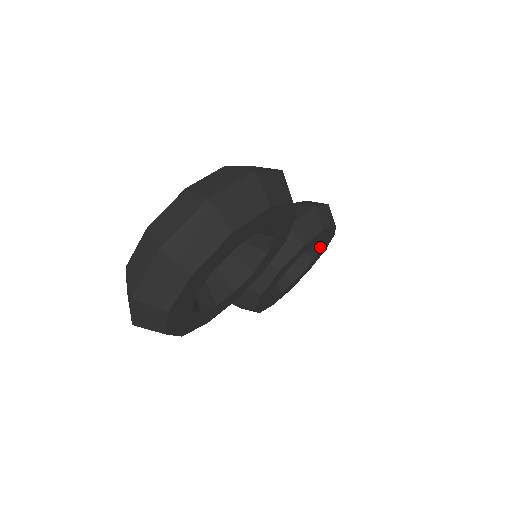
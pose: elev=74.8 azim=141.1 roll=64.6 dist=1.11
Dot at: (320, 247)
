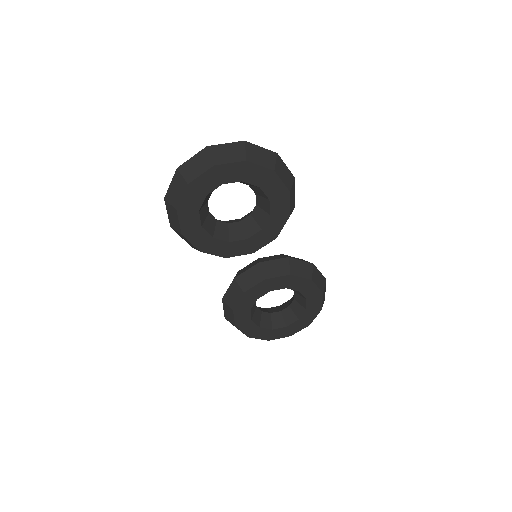
Dot at: (305, 309)
